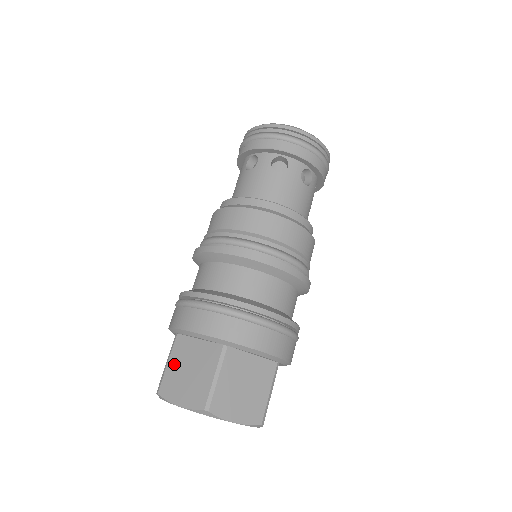
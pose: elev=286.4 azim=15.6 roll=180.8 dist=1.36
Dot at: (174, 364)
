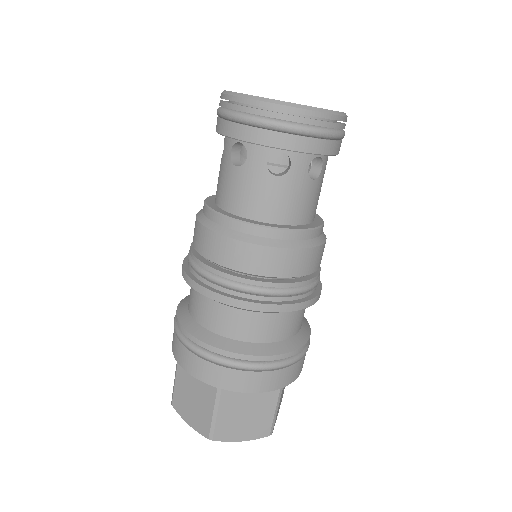
Dot at: (226, 414)
